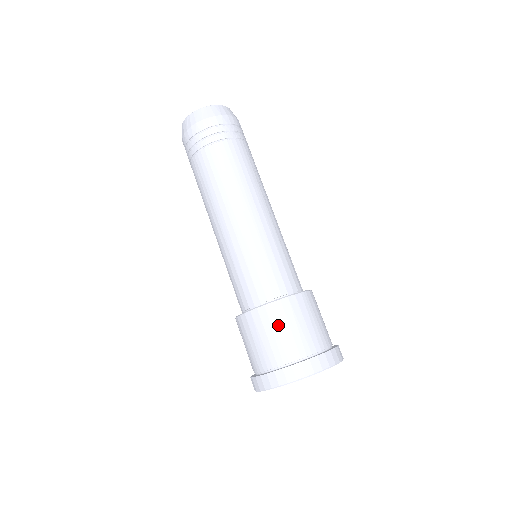
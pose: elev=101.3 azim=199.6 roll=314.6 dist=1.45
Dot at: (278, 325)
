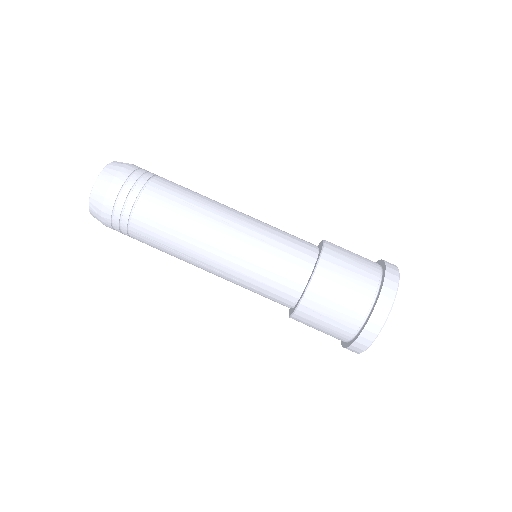
Dot at: (342, 270)
